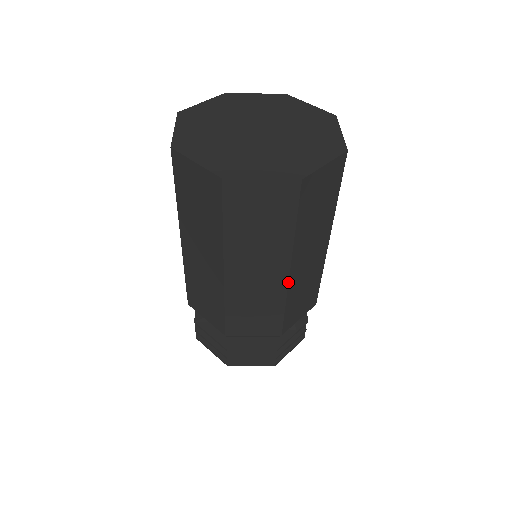
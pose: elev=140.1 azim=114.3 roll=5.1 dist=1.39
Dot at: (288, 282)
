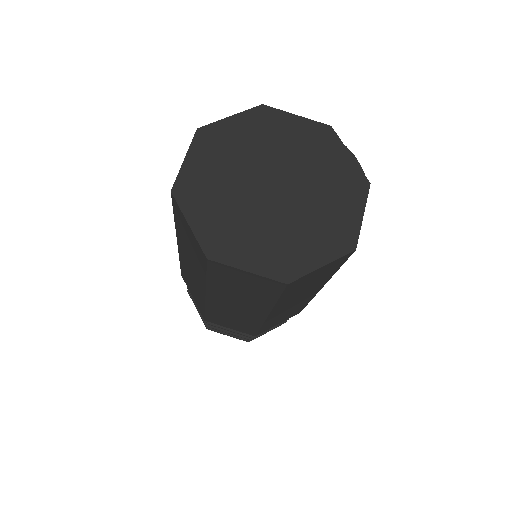
Dot at: (265, 320)
